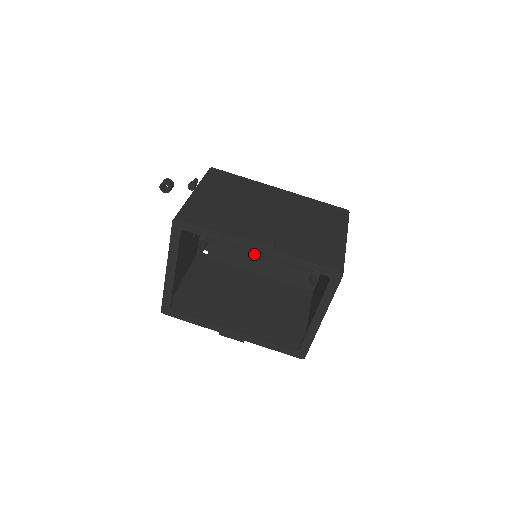
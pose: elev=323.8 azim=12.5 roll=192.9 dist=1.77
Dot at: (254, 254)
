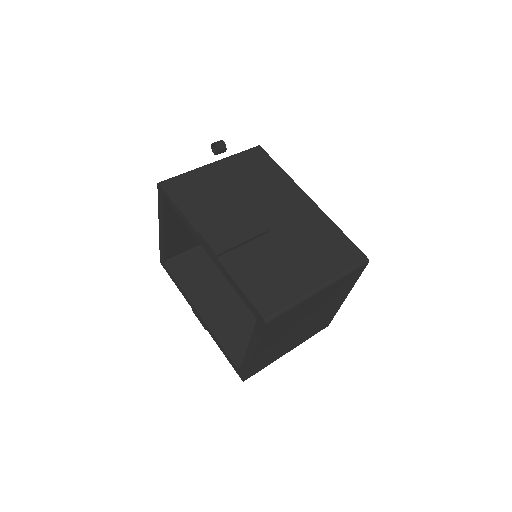
Dot at: occluded
